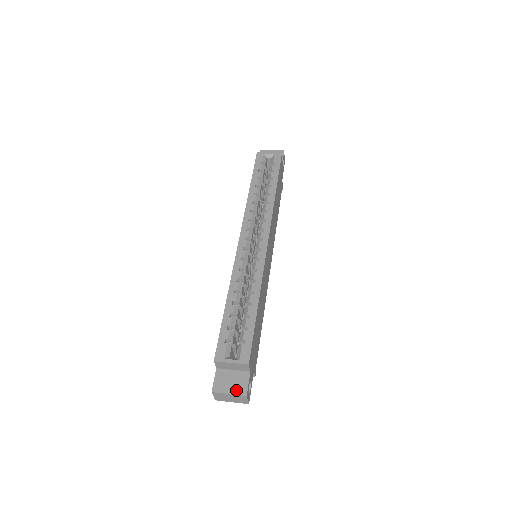
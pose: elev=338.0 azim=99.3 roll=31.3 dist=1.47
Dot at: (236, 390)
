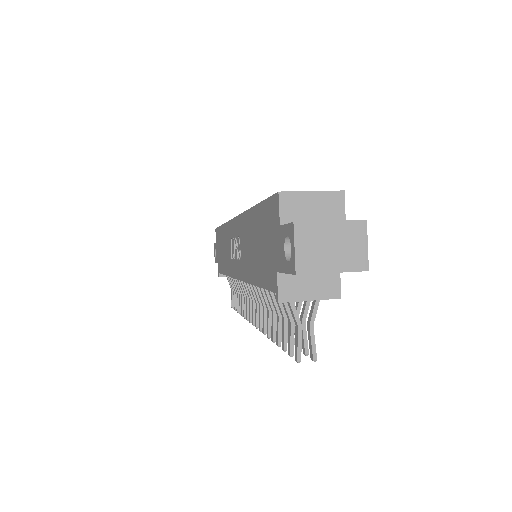
Dot at: occluded
